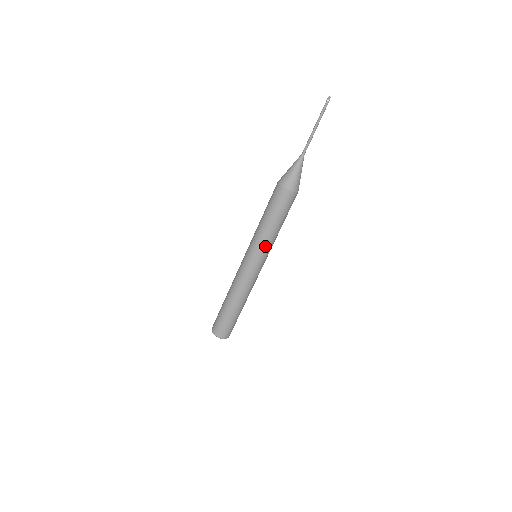
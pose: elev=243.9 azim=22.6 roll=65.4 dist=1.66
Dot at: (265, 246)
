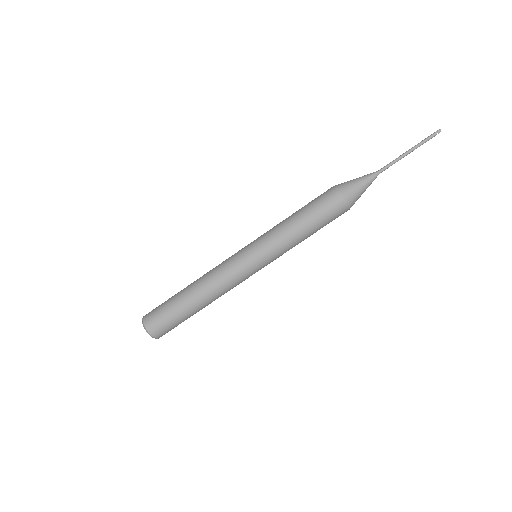
Dot at: (278, 248)
